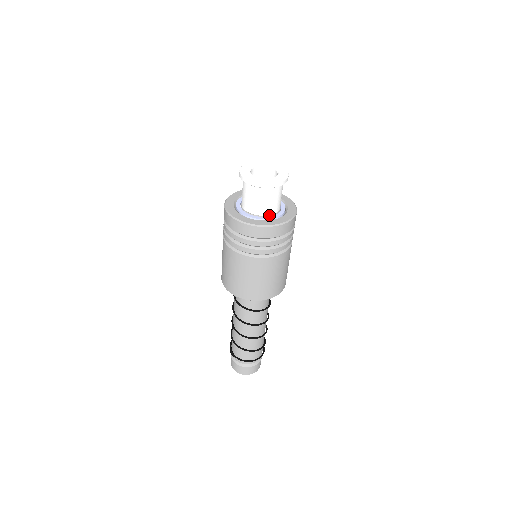
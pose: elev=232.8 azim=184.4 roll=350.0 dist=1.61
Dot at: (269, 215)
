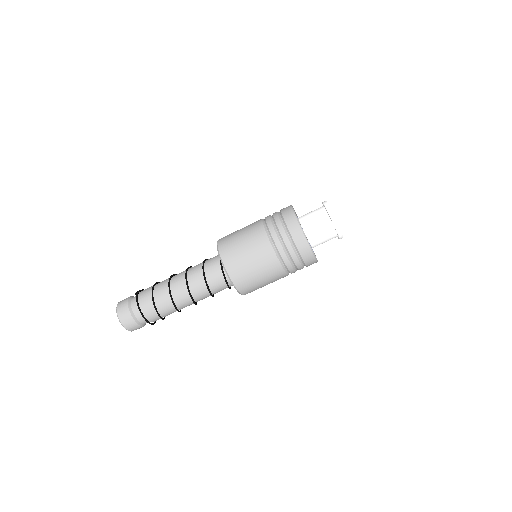
Dot at: (306, 236)
